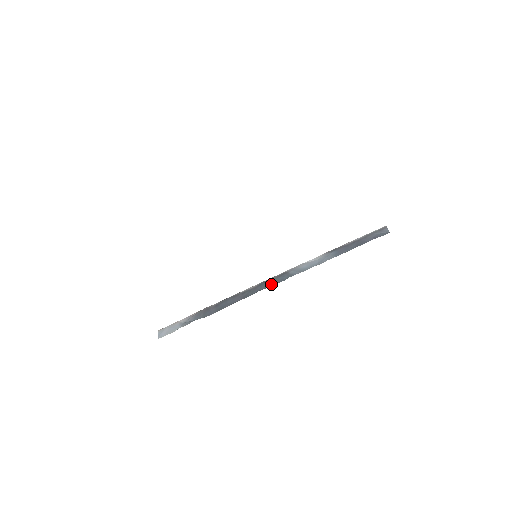
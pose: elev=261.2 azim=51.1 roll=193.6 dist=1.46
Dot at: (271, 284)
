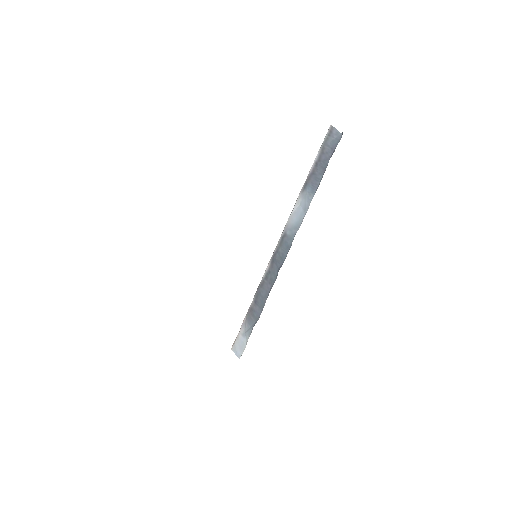
Dot at: (282, 257)
